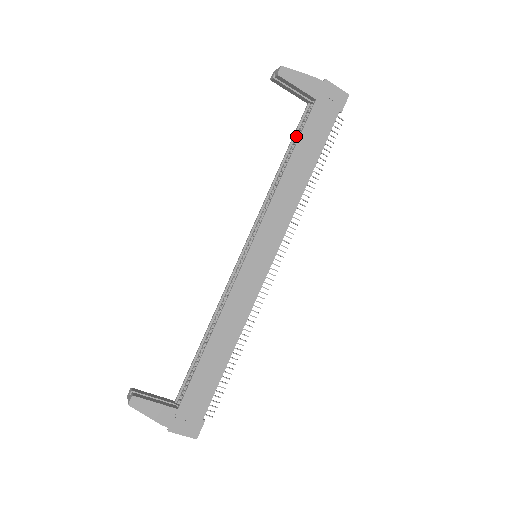
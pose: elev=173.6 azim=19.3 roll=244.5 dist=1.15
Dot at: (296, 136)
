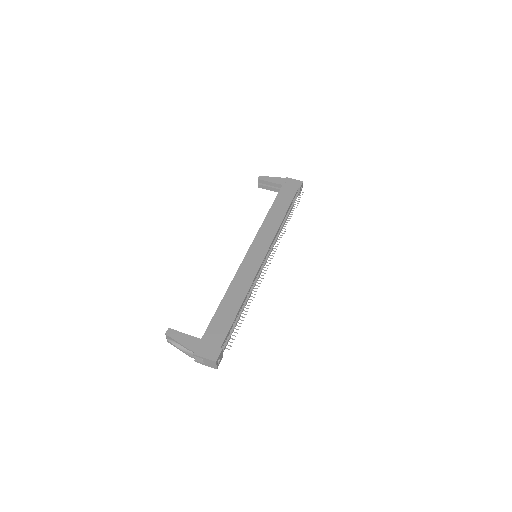
Dot at: occluded
